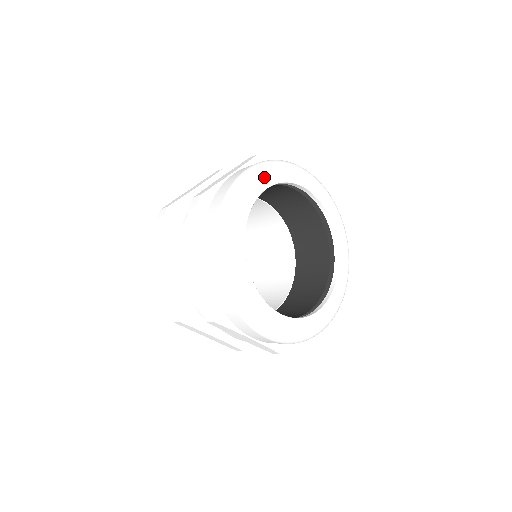
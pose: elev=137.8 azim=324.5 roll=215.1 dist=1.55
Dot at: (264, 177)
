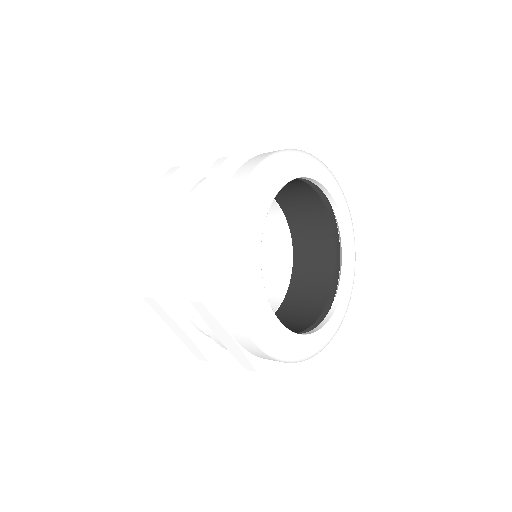
Dot at: (255, 220)
